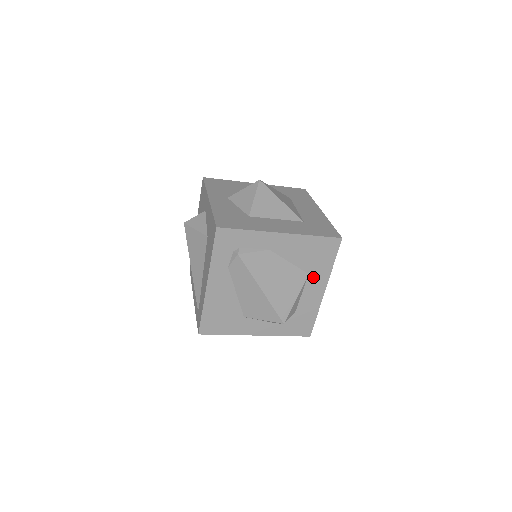
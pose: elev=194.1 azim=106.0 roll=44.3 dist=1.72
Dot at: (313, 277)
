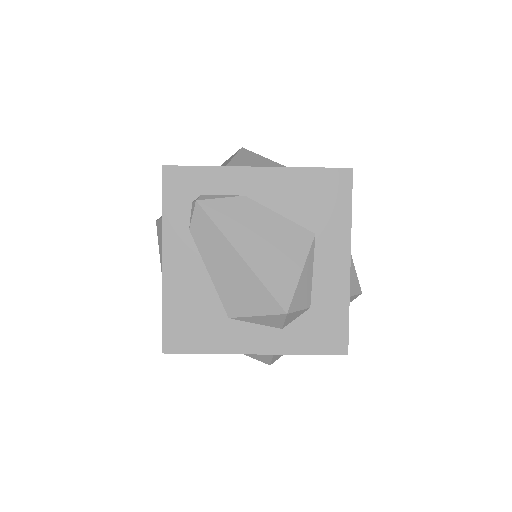
Dot at: (324, 239)
